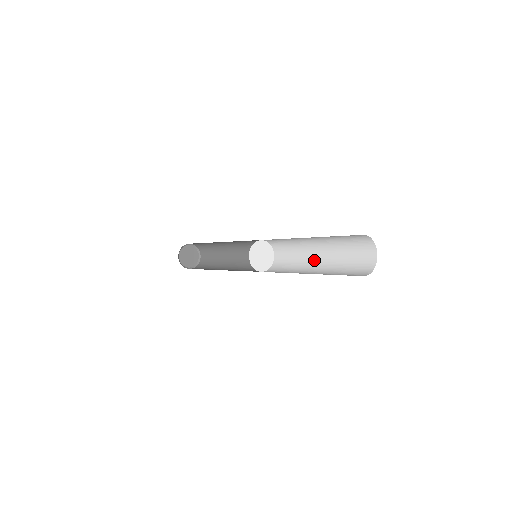
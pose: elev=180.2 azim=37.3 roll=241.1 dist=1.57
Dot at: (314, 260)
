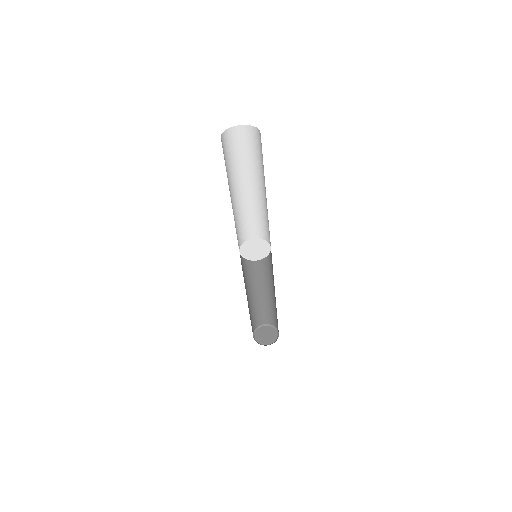
Dot at: occluded
